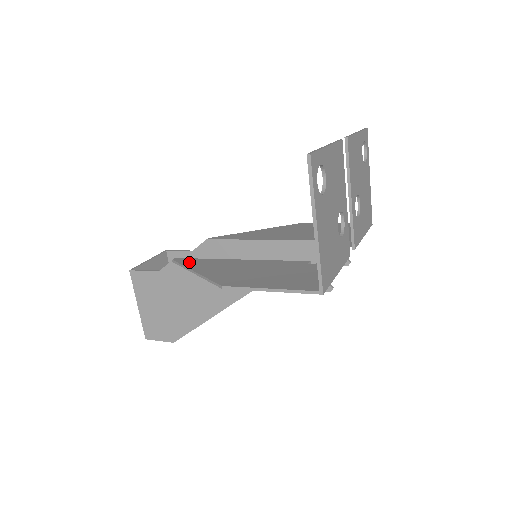
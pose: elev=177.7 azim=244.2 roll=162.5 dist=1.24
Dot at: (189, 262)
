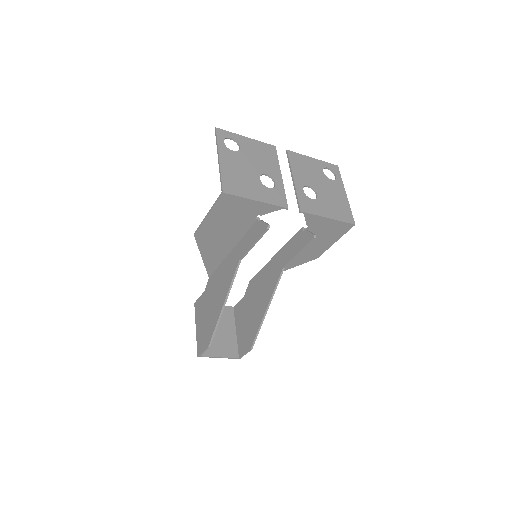
Dot at: (211, 265)
